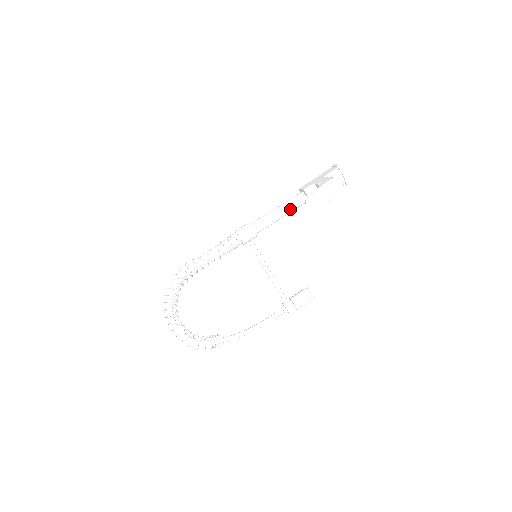
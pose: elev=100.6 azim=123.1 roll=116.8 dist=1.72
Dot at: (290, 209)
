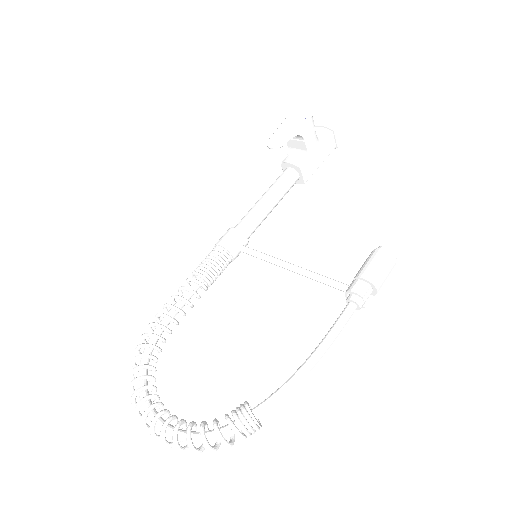
Dot at: (275, 188)
